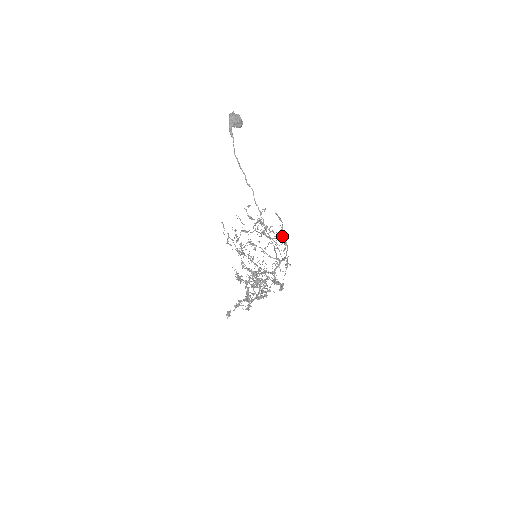
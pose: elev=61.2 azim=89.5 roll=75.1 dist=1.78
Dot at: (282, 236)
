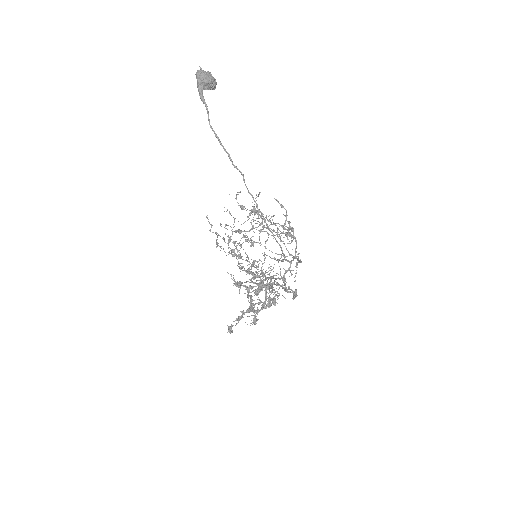
Dot at: (288, 229)
